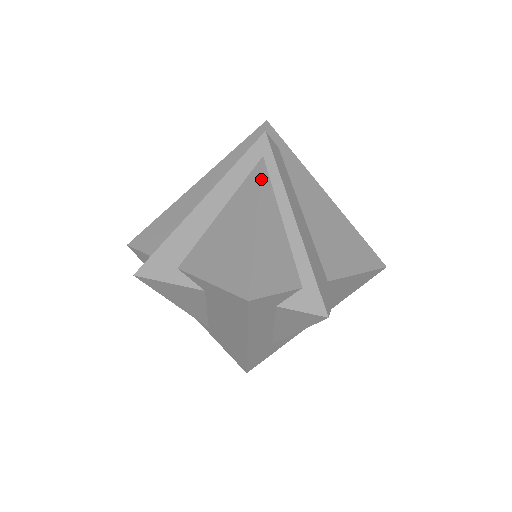
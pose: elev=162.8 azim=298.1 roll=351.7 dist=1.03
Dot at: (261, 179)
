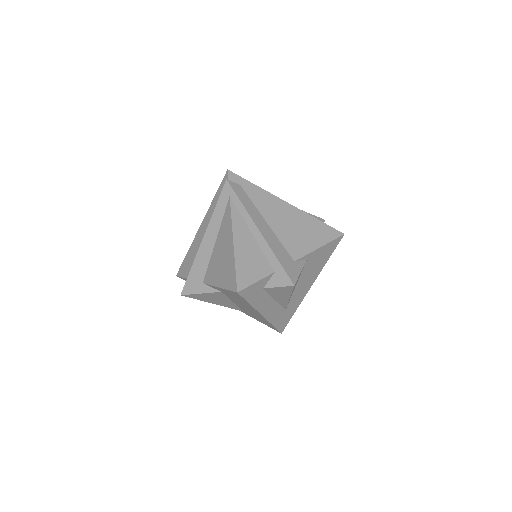
Dot at: (231, 212)
